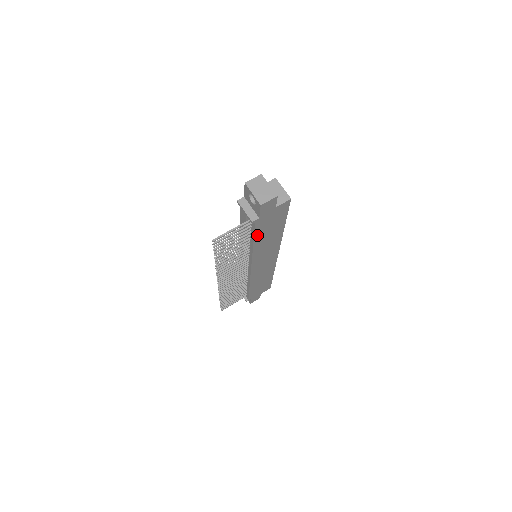
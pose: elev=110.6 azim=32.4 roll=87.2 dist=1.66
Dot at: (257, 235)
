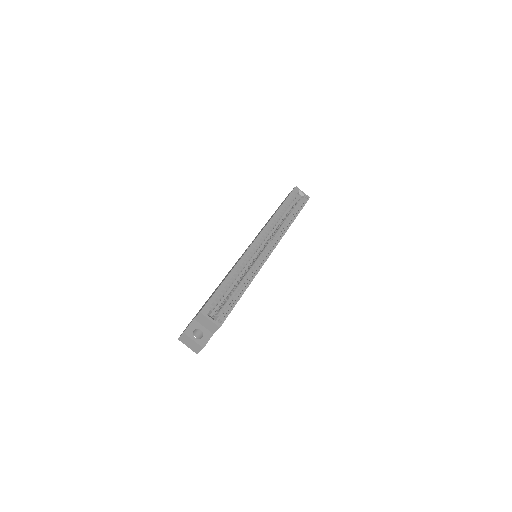
Dot at: occluded
